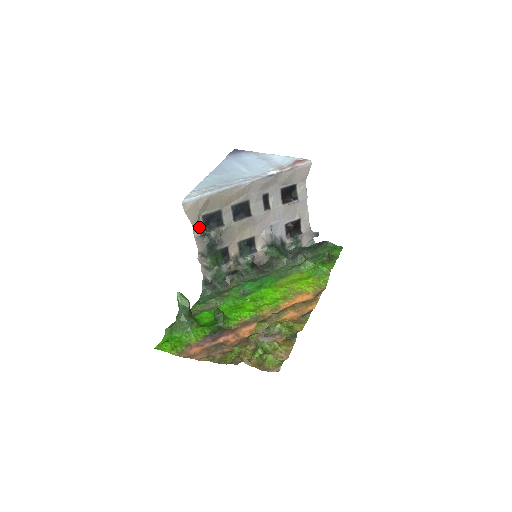
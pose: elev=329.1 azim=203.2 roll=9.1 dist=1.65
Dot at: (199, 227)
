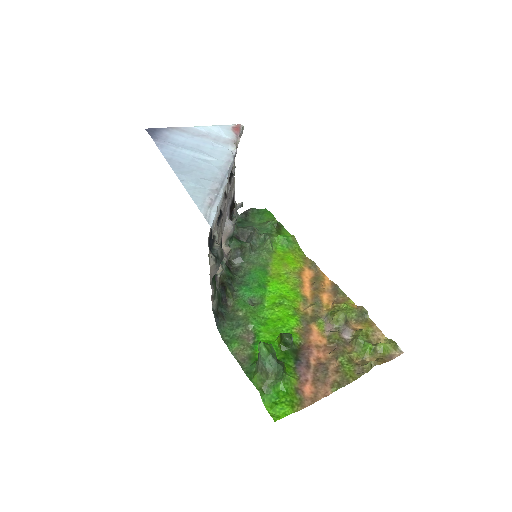
Dot at: (210, 252)
